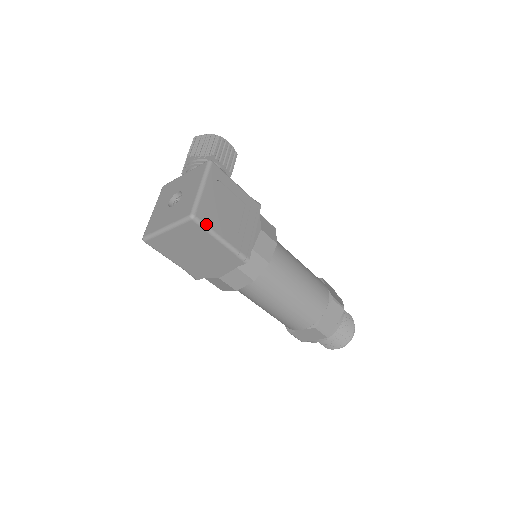
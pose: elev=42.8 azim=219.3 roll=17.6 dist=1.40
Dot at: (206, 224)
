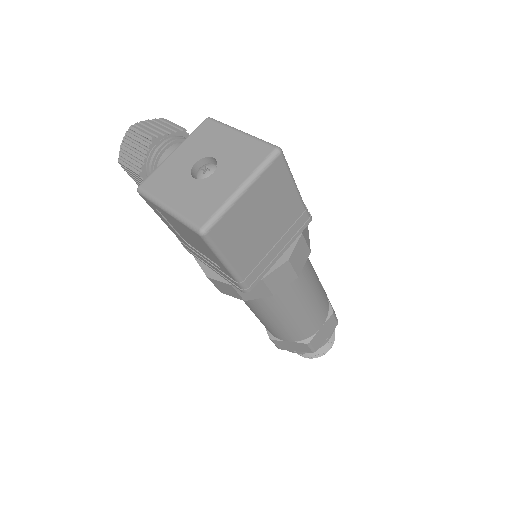
Dot at: (286, 163)
